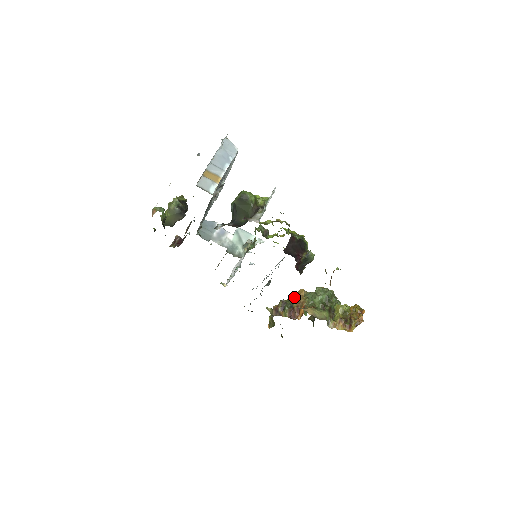
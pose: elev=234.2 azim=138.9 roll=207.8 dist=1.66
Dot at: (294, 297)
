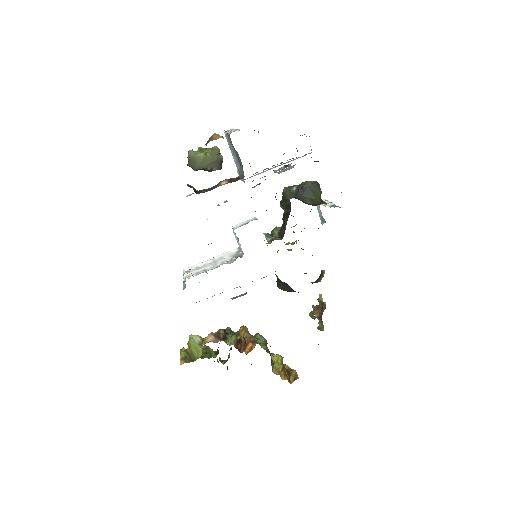
Dot at: (233, 332)
